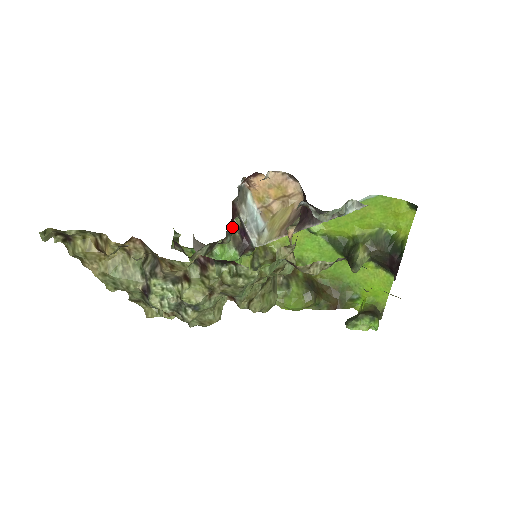
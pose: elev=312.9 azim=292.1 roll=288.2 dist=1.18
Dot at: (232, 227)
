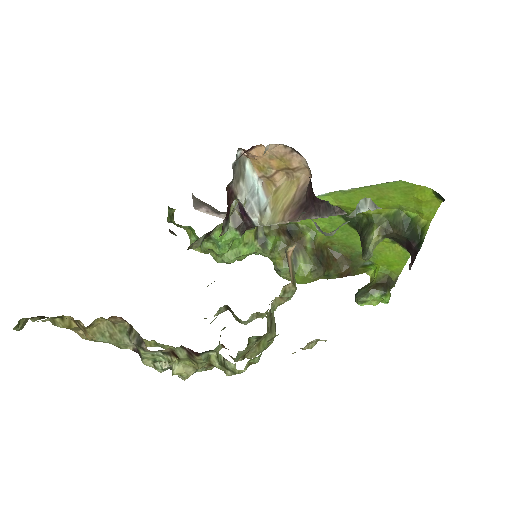
Dot at: (230, 208)
